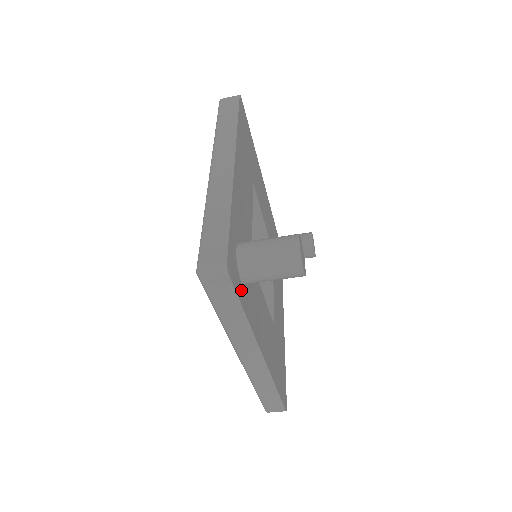
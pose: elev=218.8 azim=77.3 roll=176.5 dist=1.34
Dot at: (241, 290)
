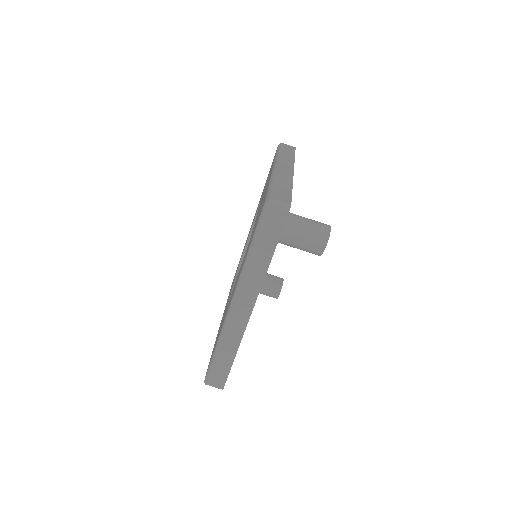
Dot at: occluded
